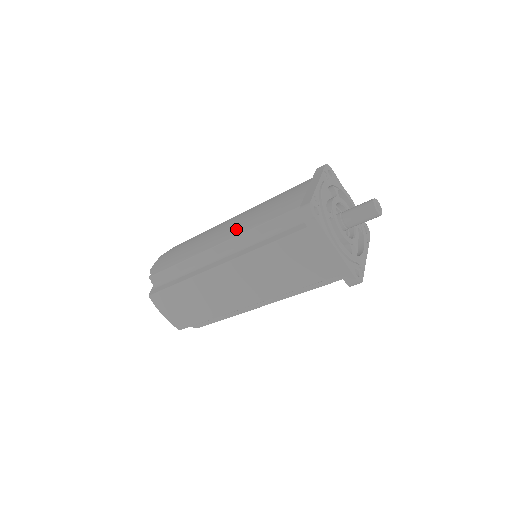
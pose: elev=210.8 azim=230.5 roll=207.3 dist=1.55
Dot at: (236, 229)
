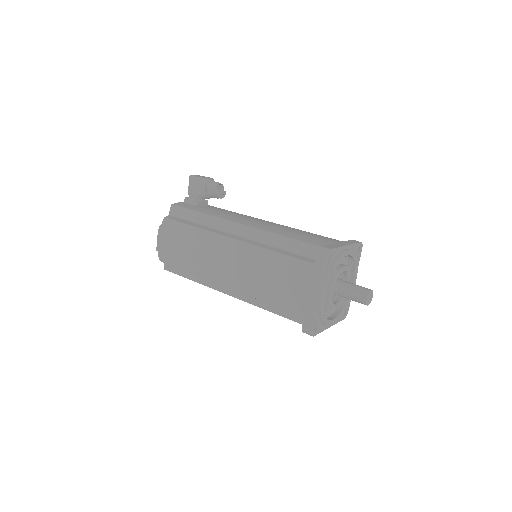
Dot at: (241, 283)
